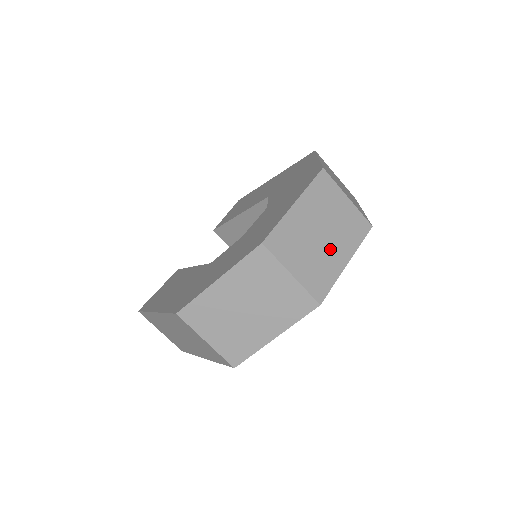
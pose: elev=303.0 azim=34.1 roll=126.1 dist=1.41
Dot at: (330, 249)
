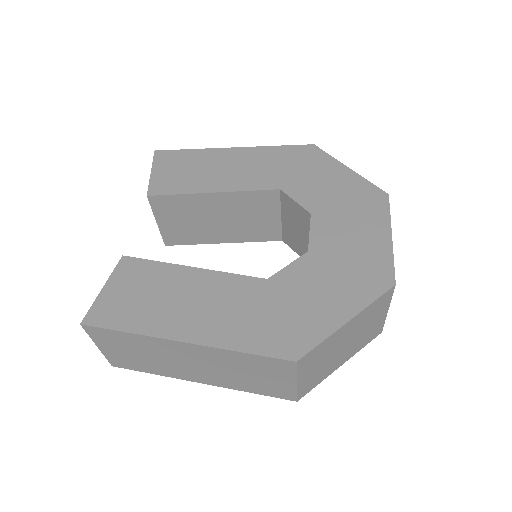
Dot at: occluded
